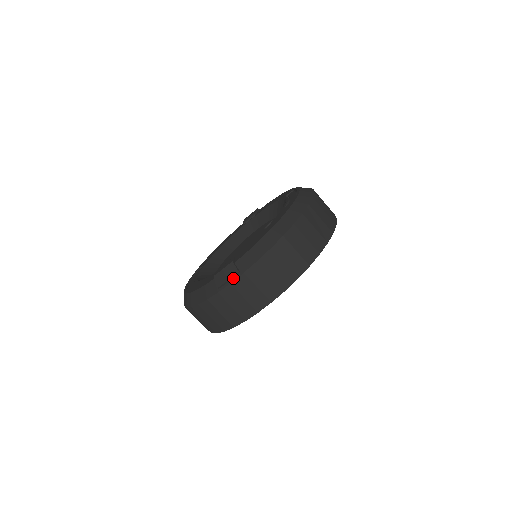
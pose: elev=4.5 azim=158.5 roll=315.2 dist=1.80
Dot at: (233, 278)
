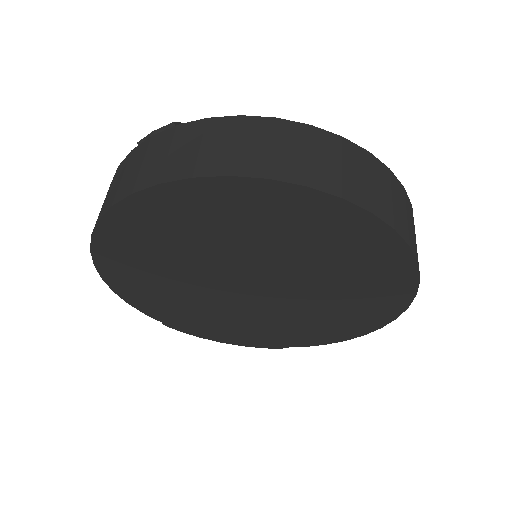
Dot at: (162, 132)
